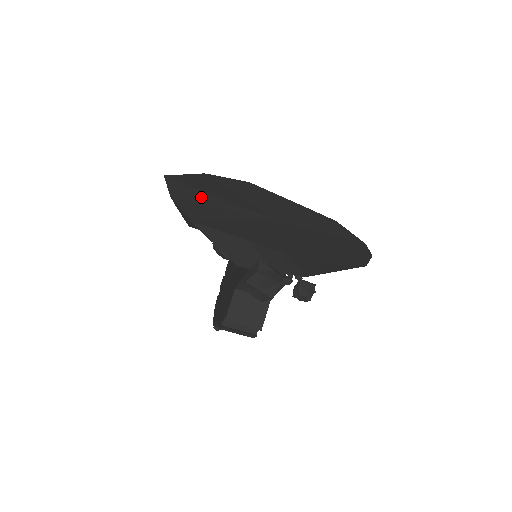
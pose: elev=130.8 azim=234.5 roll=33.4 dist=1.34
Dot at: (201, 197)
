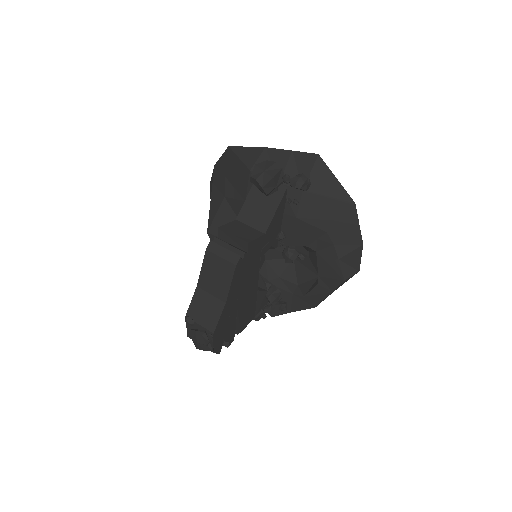
Dot at: occluded
